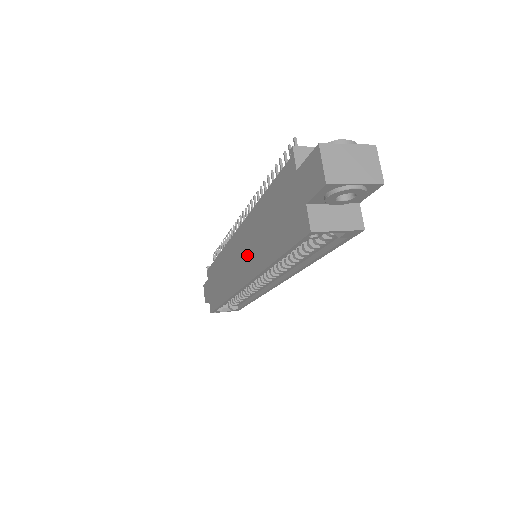
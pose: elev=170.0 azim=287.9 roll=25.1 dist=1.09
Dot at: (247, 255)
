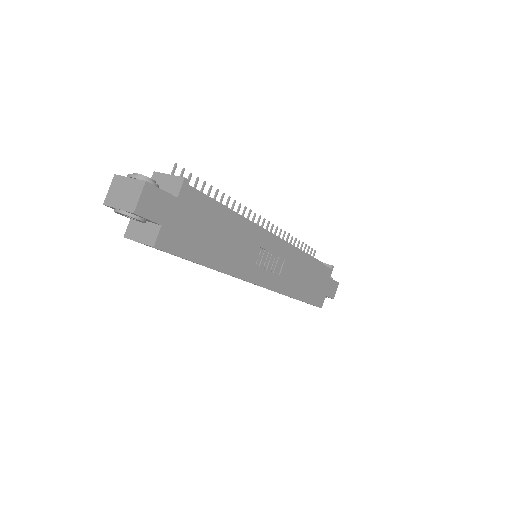
Dot at: occluded
